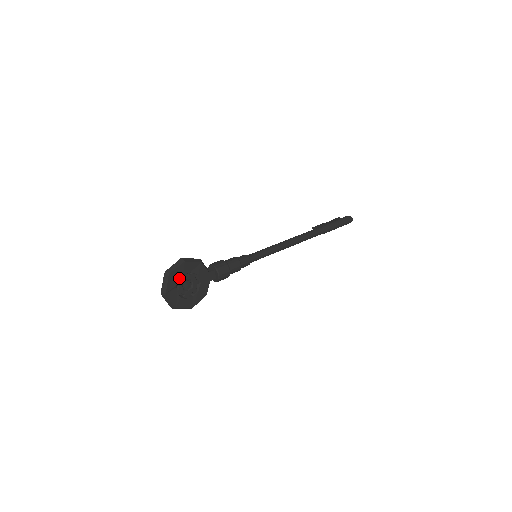
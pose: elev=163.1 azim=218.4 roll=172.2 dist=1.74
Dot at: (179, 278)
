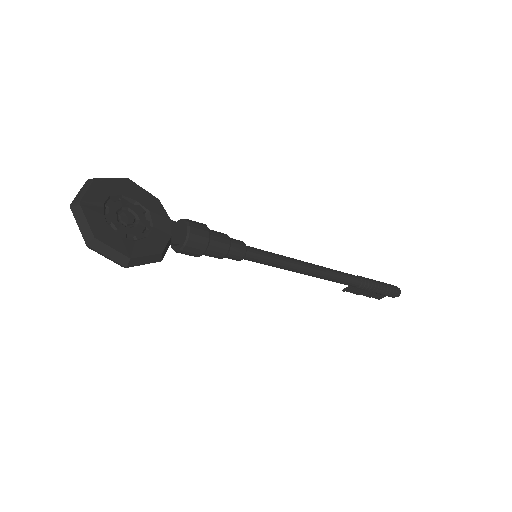
Dot at: (113, 201)
